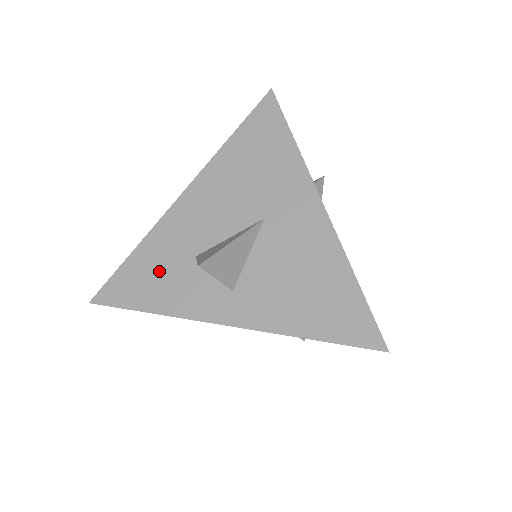
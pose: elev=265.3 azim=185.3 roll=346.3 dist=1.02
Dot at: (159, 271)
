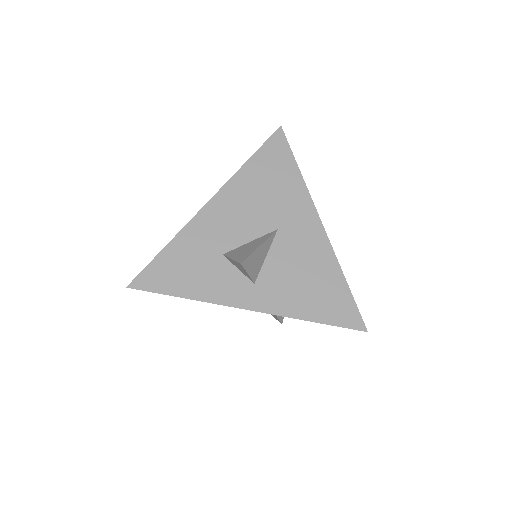
Dot at: (191, 264)
